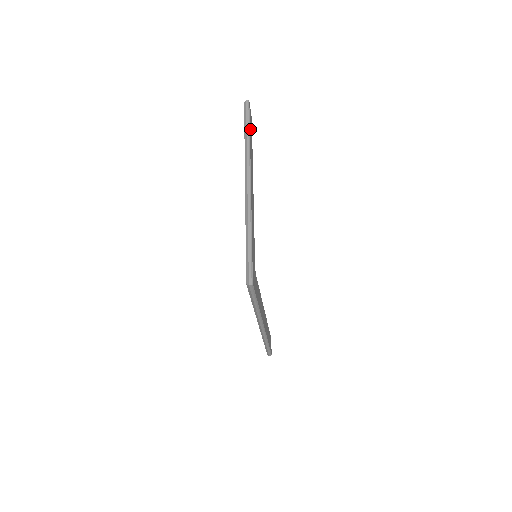
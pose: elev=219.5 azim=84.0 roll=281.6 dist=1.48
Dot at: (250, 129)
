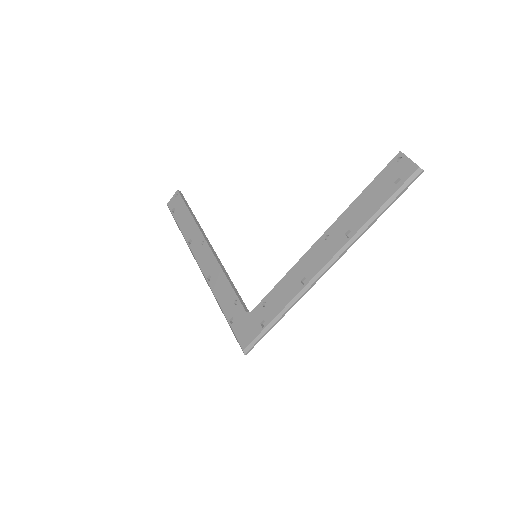
Dot at: occluded
